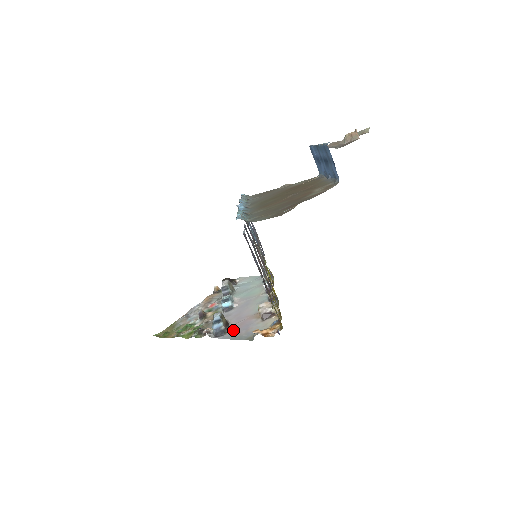
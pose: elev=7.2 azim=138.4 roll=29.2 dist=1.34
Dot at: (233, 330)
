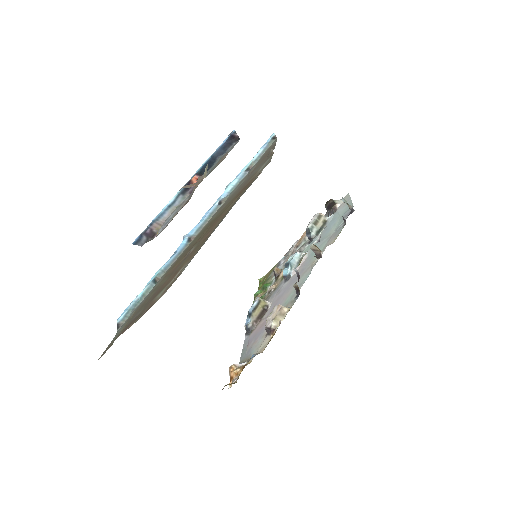
Dot at: (254, 332)
